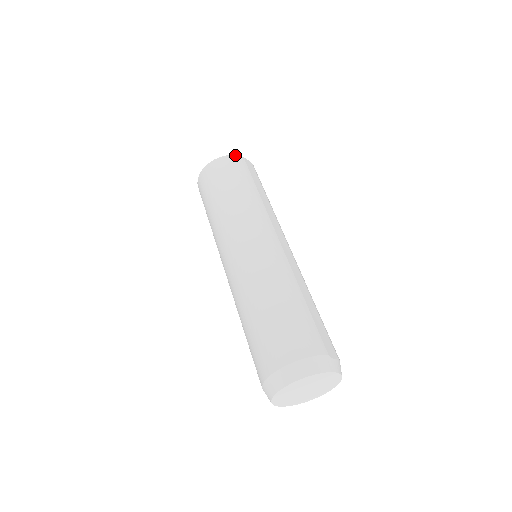
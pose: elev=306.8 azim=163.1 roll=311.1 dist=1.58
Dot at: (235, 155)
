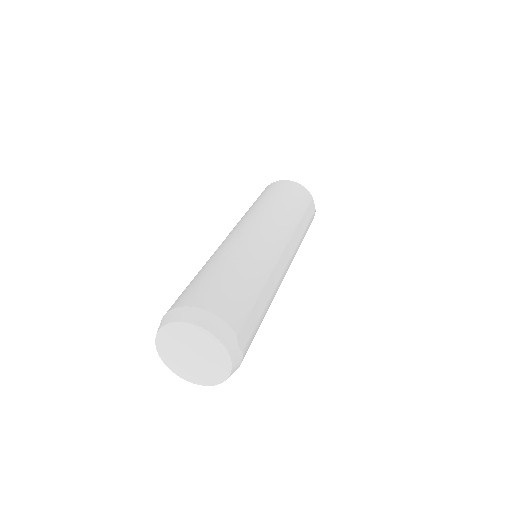
Dot at: occluded
